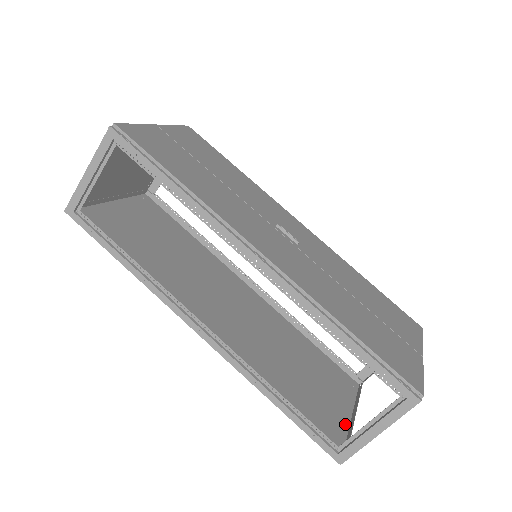
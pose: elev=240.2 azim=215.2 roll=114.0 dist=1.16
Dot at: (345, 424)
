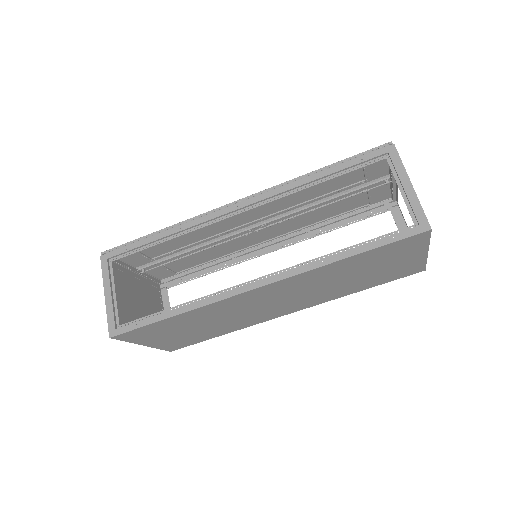
Dot at: (423, 250)
